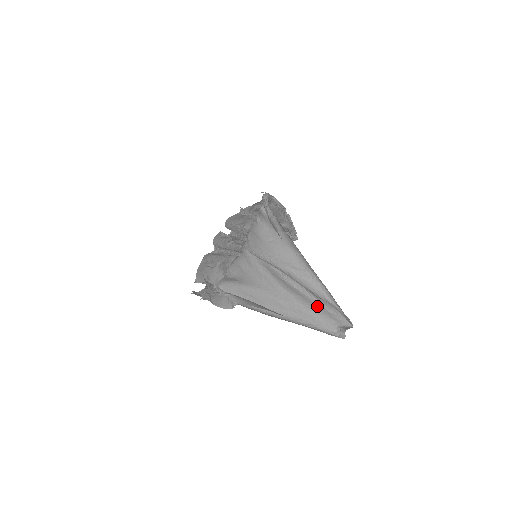
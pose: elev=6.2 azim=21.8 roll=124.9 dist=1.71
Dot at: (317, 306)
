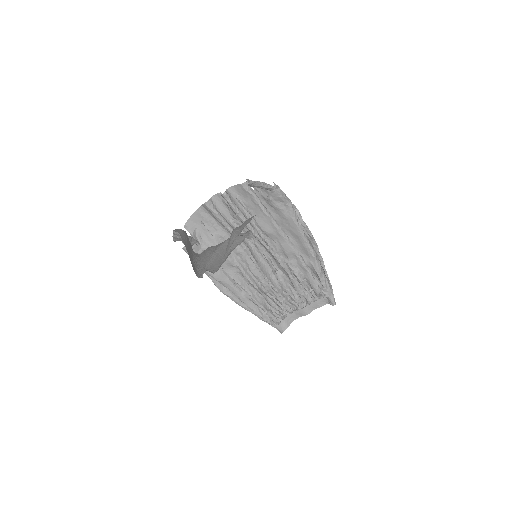
Dot at: (219, 261)
